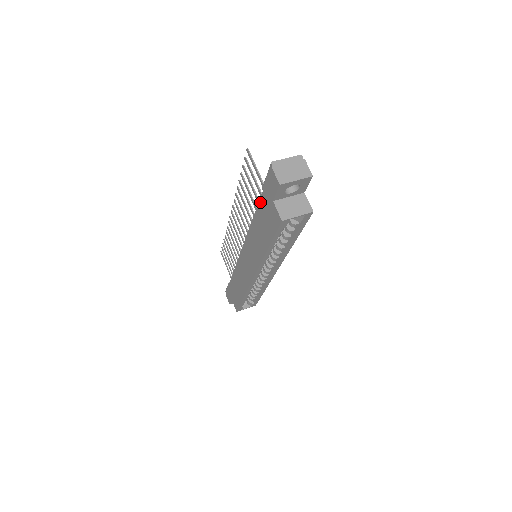
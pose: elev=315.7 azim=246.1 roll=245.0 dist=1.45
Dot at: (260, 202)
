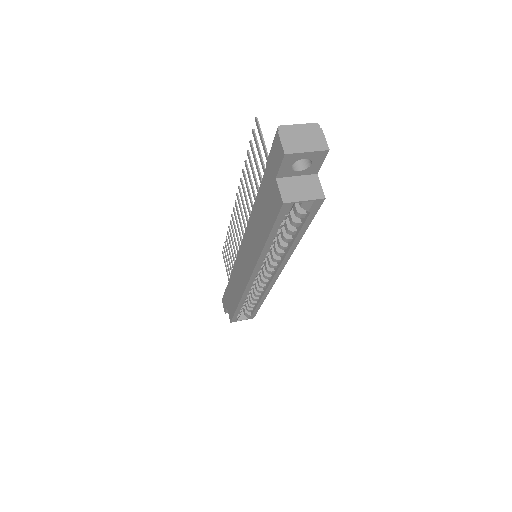
Dot at: (262, 182)
